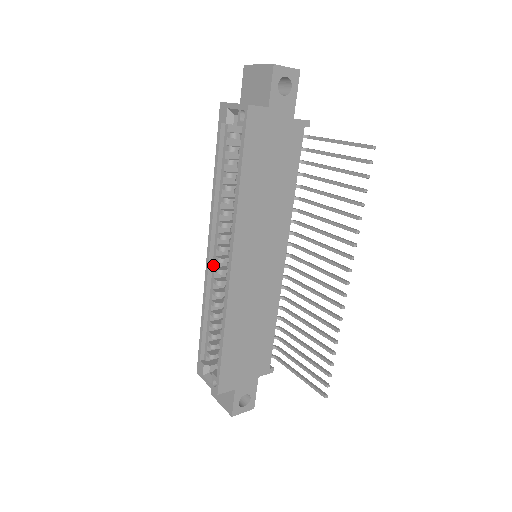
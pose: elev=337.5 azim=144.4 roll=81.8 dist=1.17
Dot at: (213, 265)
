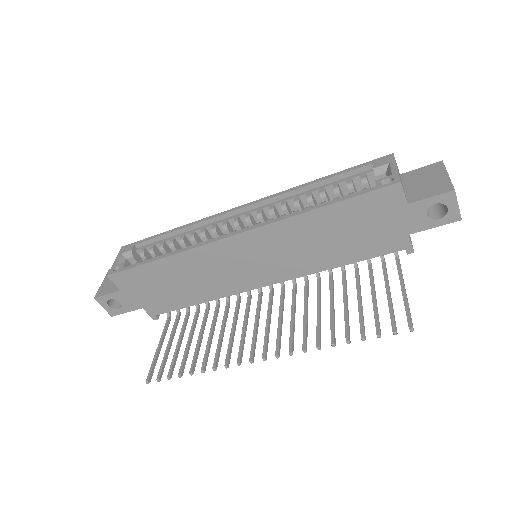
Dot at: (229, 217)
